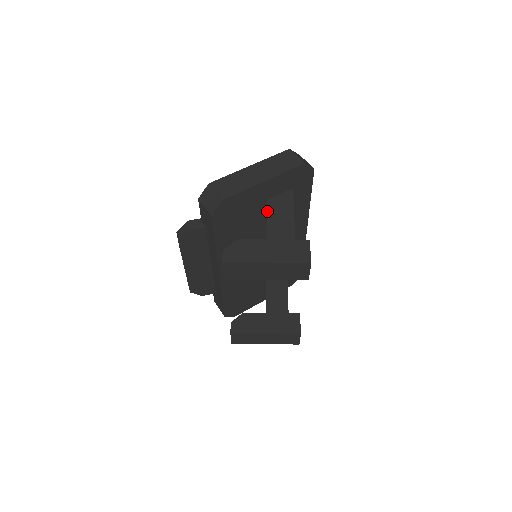
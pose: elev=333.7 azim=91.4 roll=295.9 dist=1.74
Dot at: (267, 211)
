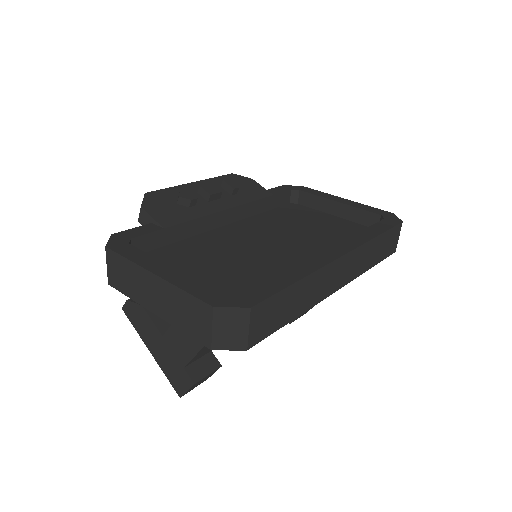
Dot at: occluded
